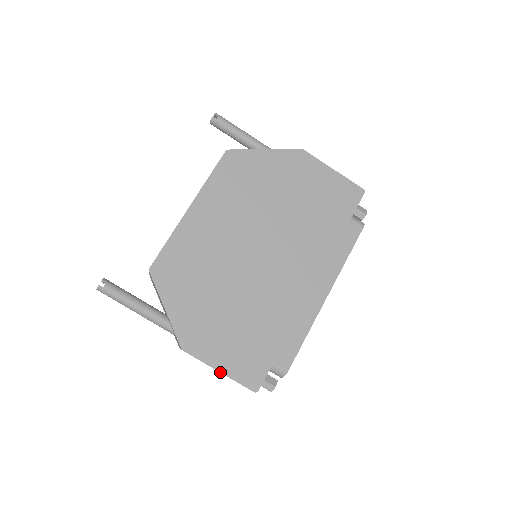
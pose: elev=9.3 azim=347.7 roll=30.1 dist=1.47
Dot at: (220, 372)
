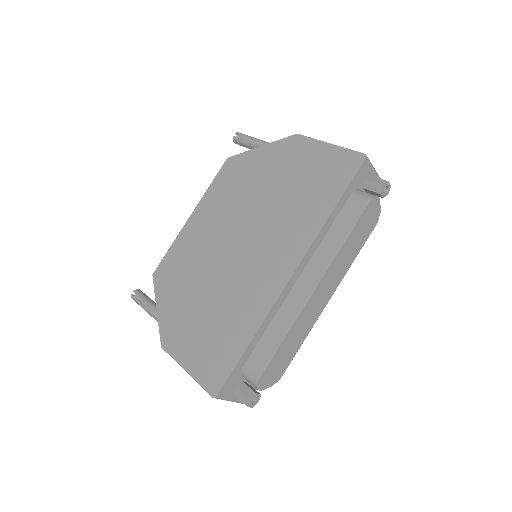
Dot at: (186, 371)
